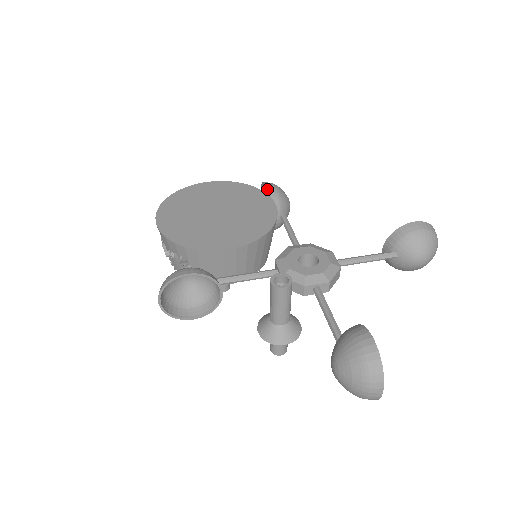
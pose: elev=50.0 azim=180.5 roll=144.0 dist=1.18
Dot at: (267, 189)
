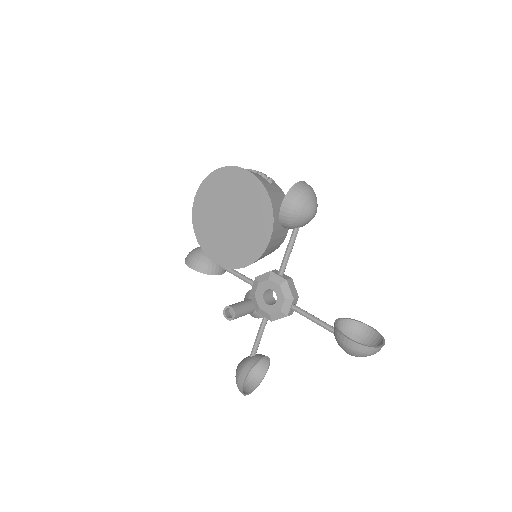
Dot at: (280, 210)
